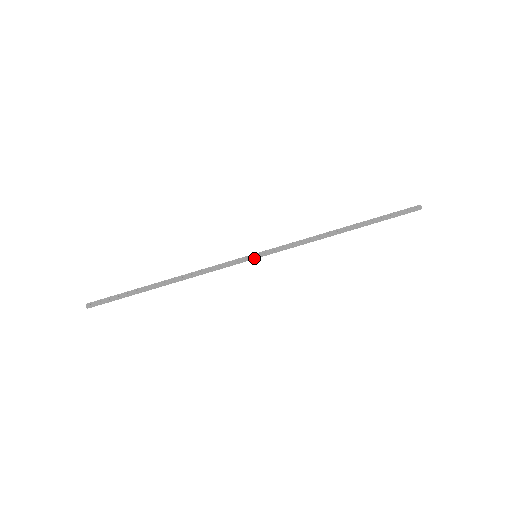
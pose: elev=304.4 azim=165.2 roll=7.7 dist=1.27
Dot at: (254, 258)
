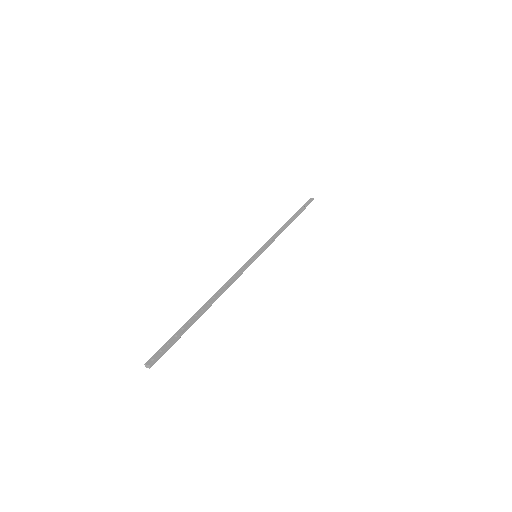
Dot at: (256, 257)
